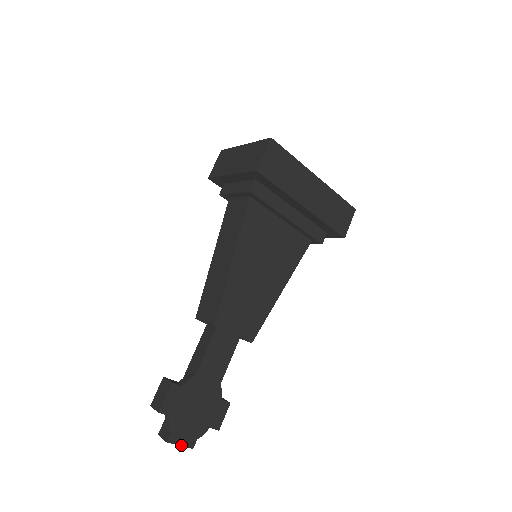
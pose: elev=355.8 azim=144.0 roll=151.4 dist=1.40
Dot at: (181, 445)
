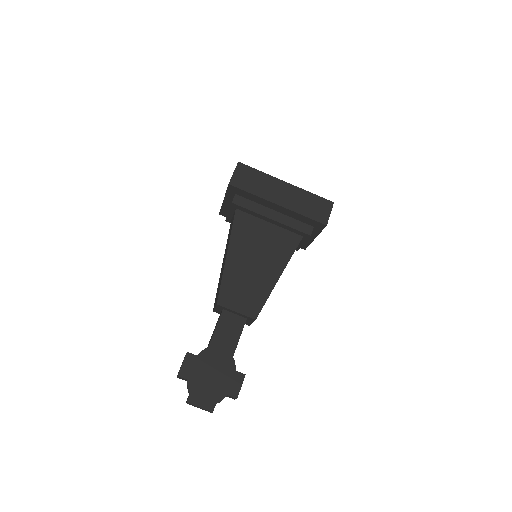
Dot at: (201, 407)
